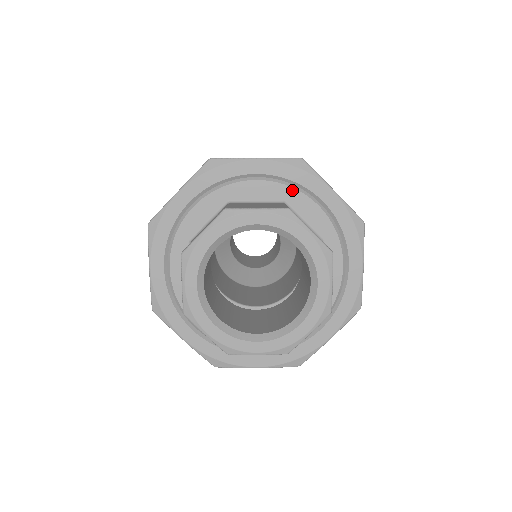
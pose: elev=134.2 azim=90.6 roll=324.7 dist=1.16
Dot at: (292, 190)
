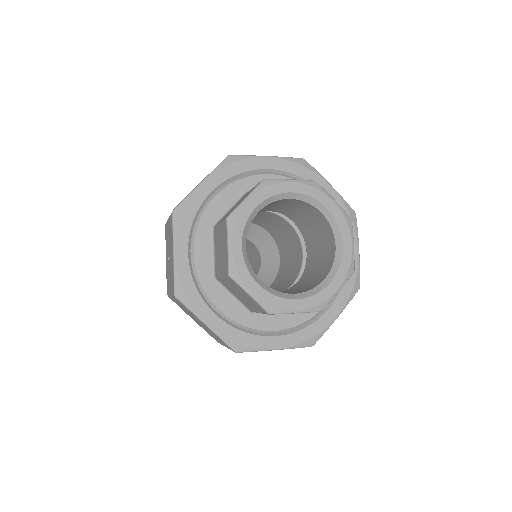
Dot at: occluded
